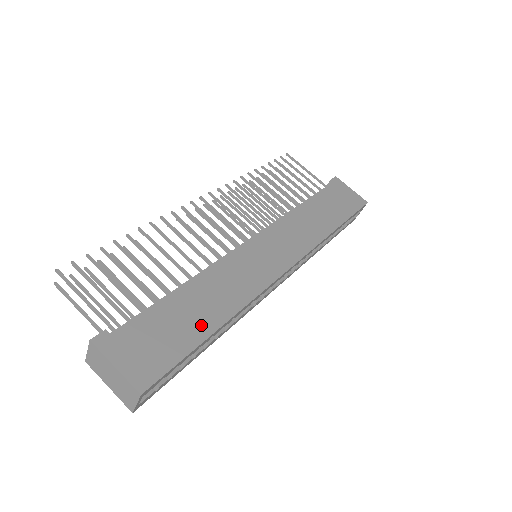
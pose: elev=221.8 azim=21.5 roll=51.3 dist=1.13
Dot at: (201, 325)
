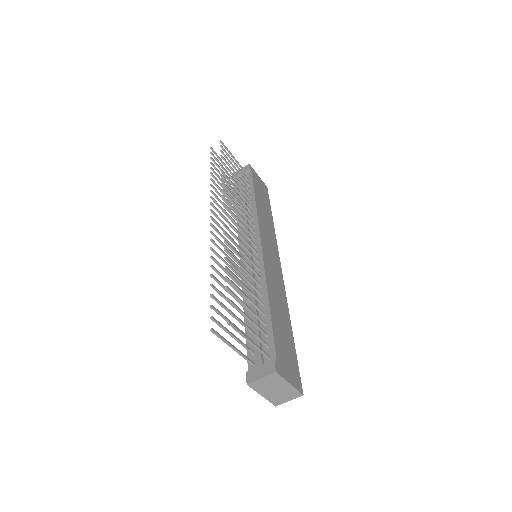
Dot at: (288, 332)
